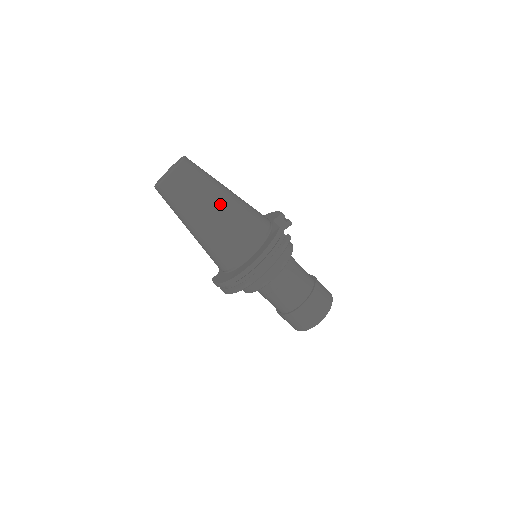
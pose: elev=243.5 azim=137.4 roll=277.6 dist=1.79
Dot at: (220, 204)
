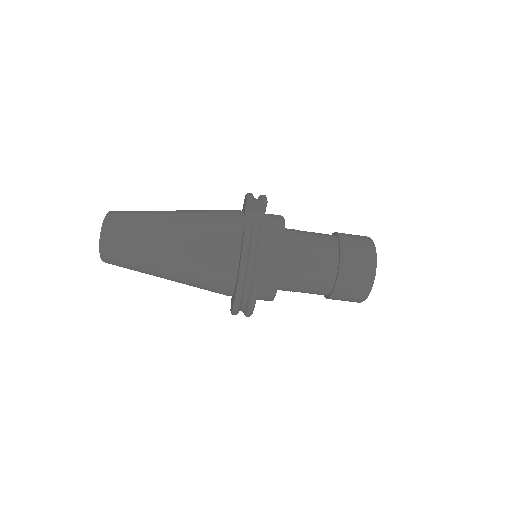
Dot at: (167, 243)
